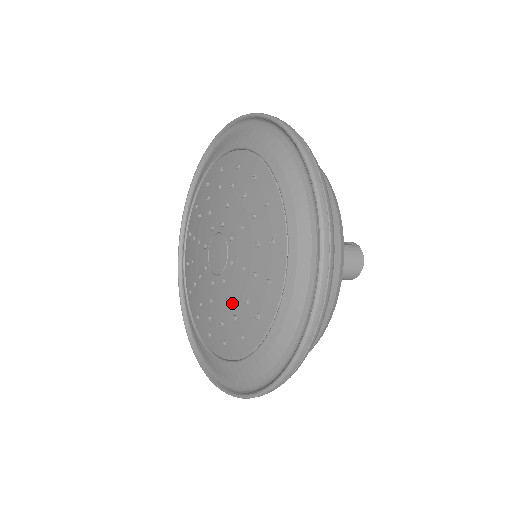
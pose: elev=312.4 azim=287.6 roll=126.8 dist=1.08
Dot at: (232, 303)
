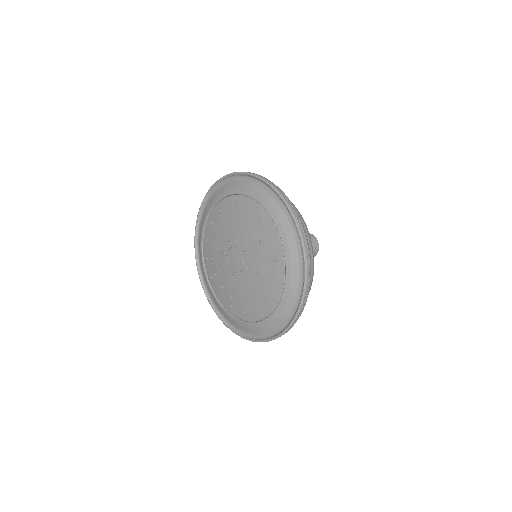
Dot at: (249, 291)
